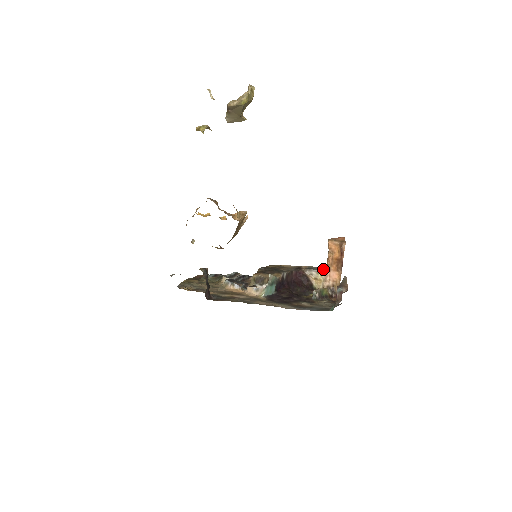
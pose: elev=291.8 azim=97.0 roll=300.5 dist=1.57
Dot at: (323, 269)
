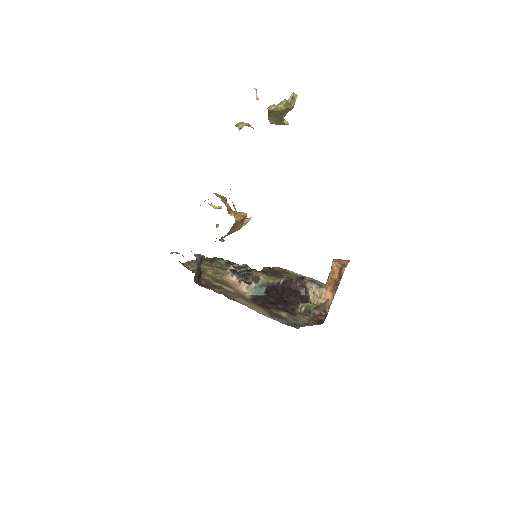
Dot at: occluded
